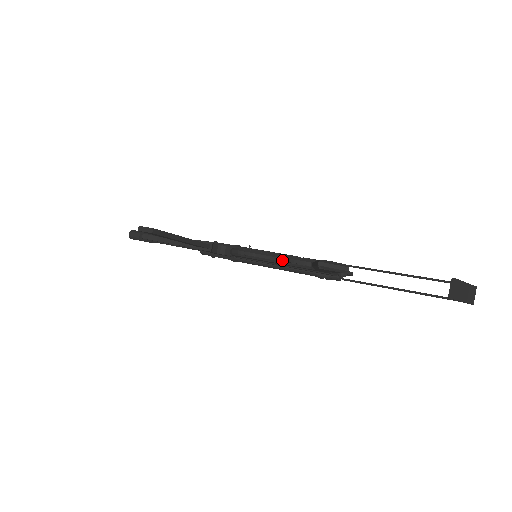
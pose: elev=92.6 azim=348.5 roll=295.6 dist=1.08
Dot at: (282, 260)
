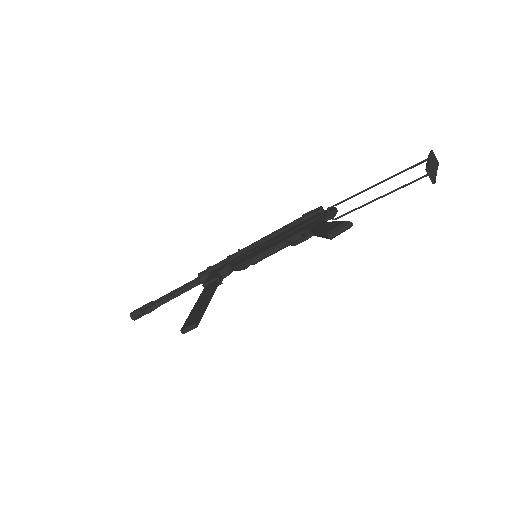
Dot at: (283, 246)
